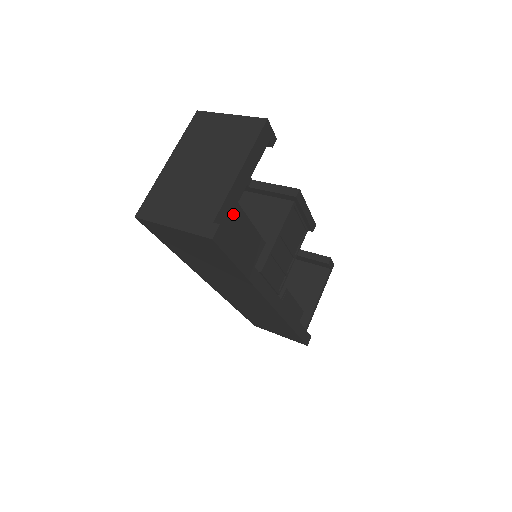
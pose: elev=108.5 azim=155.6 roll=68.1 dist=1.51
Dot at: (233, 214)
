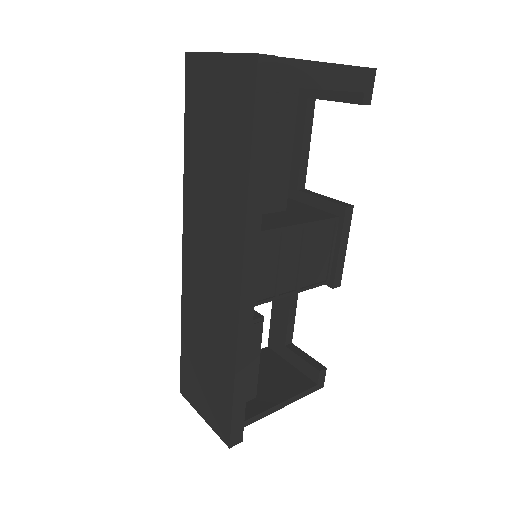
Dot at: (286, 104)
